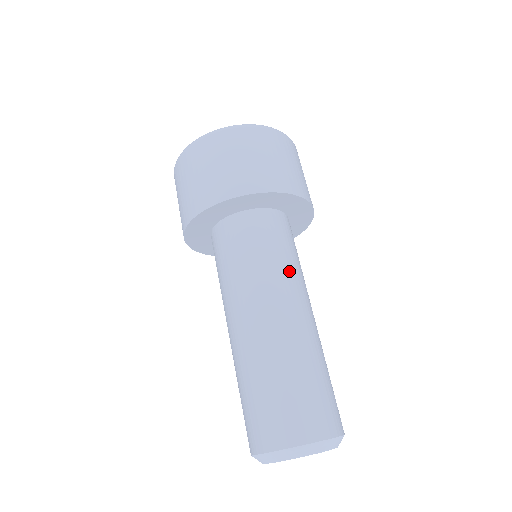
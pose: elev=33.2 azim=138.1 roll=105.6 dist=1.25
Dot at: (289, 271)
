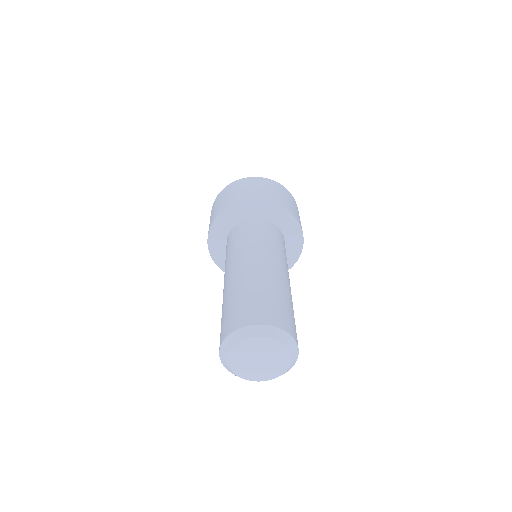
Dot at: occluded
